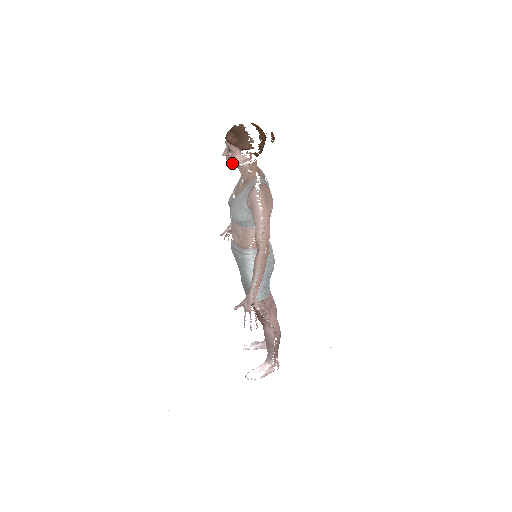
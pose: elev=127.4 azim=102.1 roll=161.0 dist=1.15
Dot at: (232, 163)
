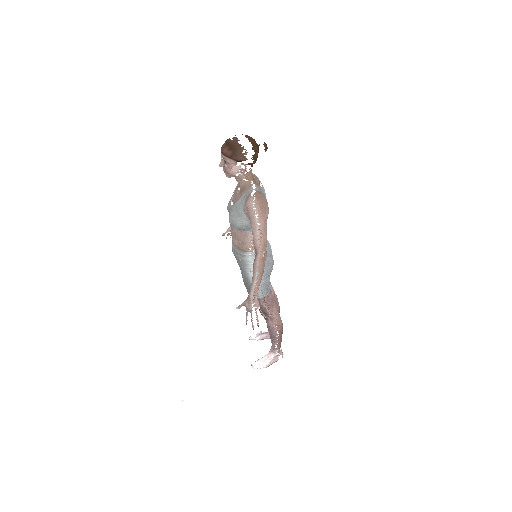
Dot at: (228, 173)
